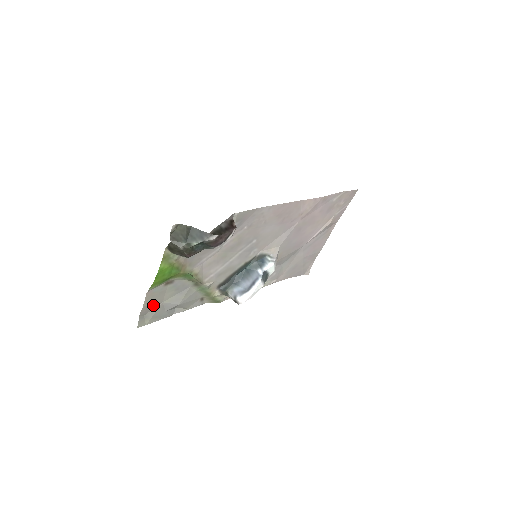
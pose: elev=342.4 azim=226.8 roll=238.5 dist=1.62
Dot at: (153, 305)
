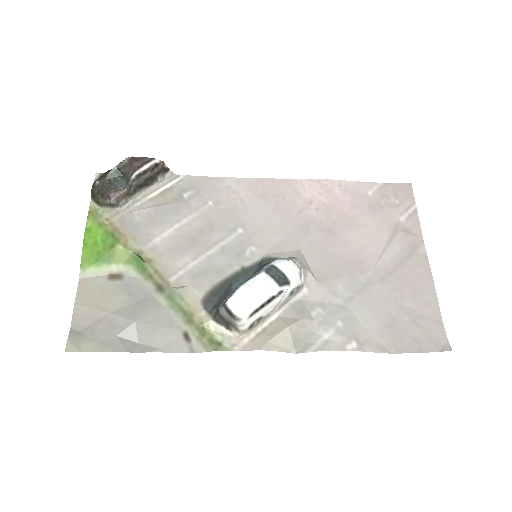
Dot at: (93, 312)
